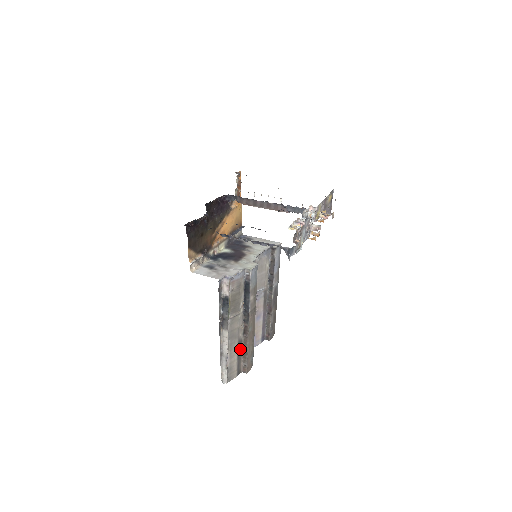
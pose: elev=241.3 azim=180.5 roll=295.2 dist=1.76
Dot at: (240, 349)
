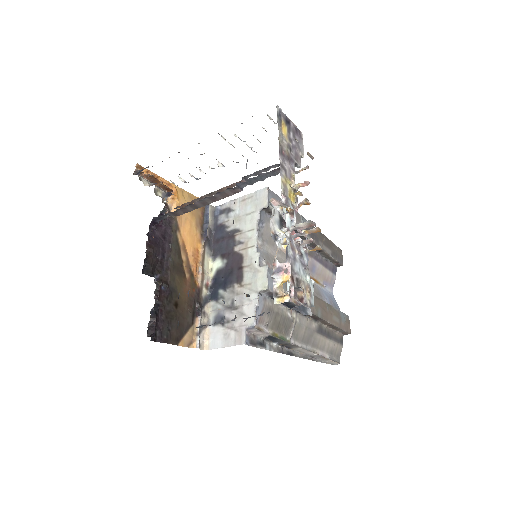
Dot at: (325, 331)
